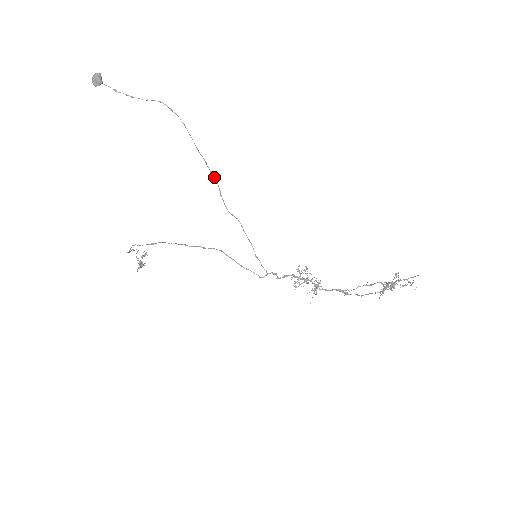
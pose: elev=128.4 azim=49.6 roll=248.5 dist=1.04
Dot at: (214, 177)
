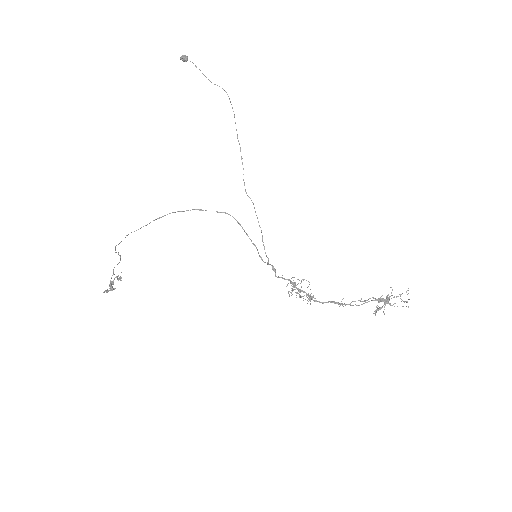
Dot at: (242, 163)
